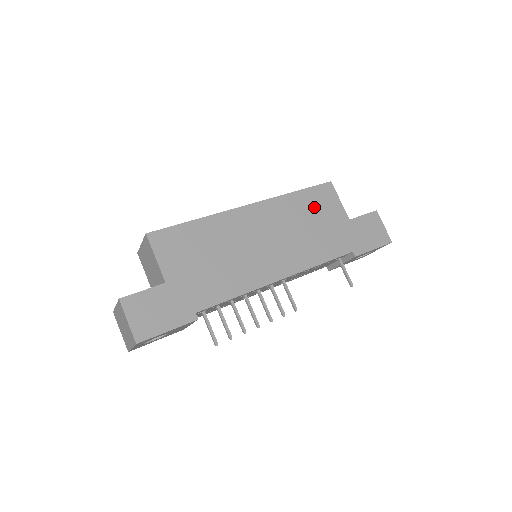
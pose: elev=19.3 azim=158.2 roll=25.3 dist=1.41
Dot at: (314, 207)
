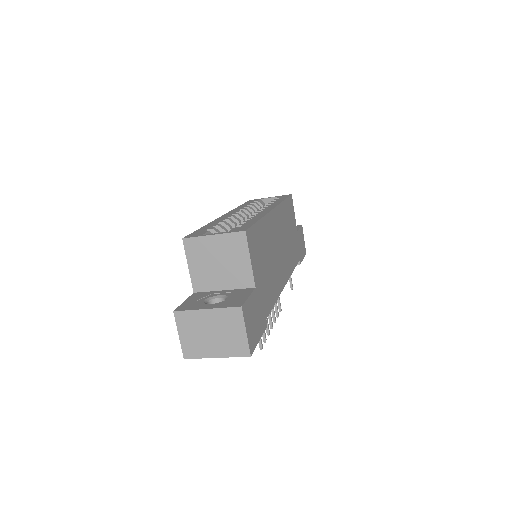
Dot at: (289, 217)
